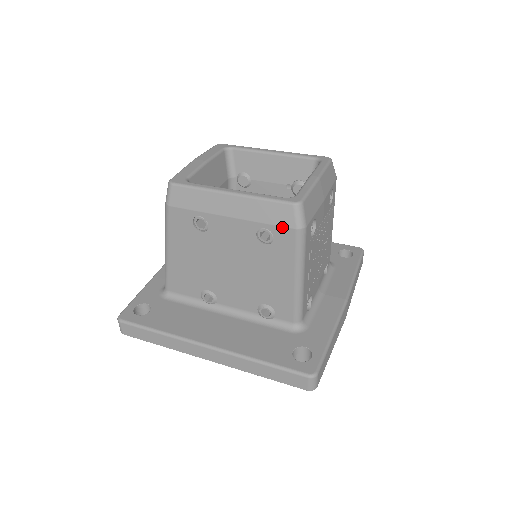
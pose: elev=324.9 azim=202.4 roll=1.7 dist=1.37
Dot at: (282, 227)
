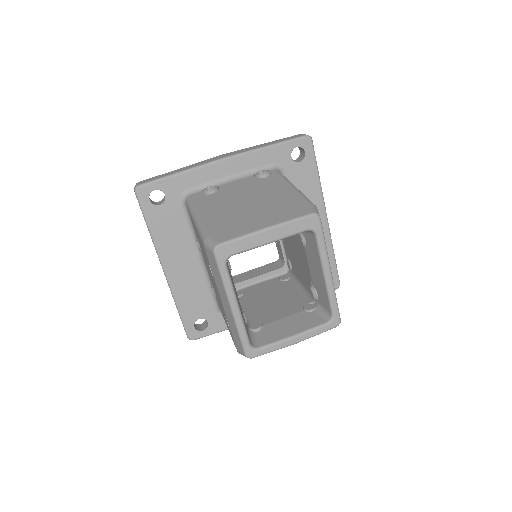
Dot at: (234, 341)
